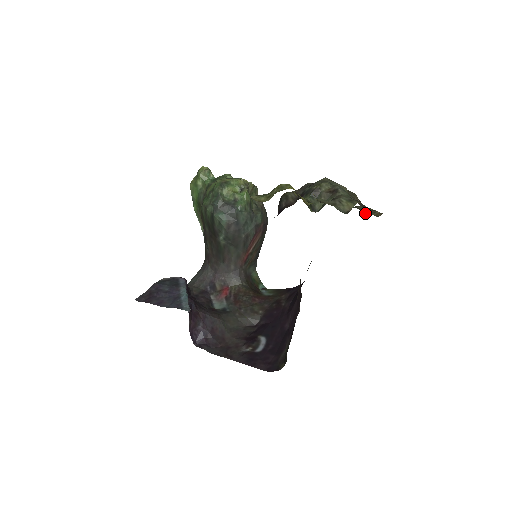
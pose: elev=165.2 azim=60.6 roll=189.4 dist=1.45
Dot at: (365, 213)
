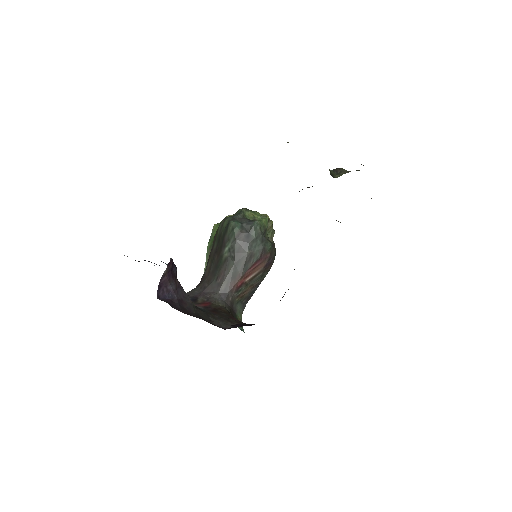
Dot at: occluded
